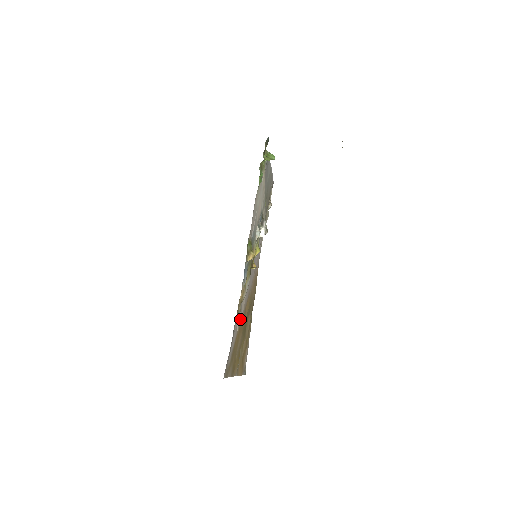
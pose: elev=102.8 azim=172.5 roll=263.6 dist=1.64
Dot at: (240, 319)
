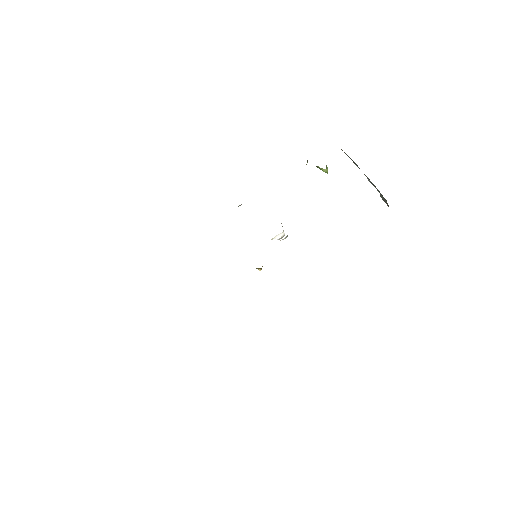
Dot at: occluded
